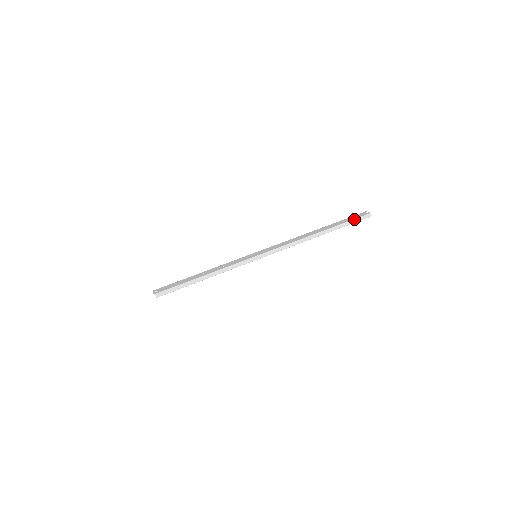
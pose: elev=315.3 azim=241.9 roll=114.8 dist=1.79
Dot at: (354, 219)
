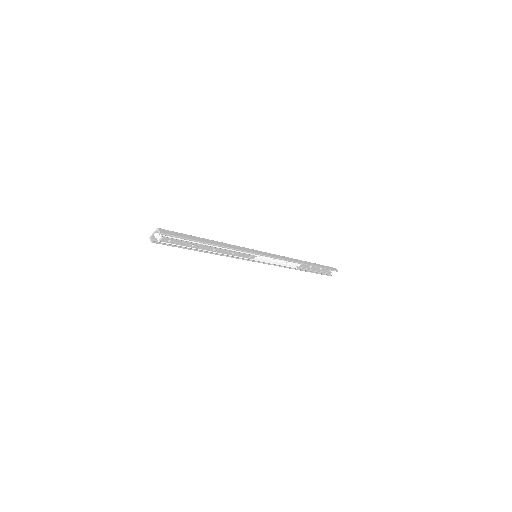
Dot at: (326, 266)
